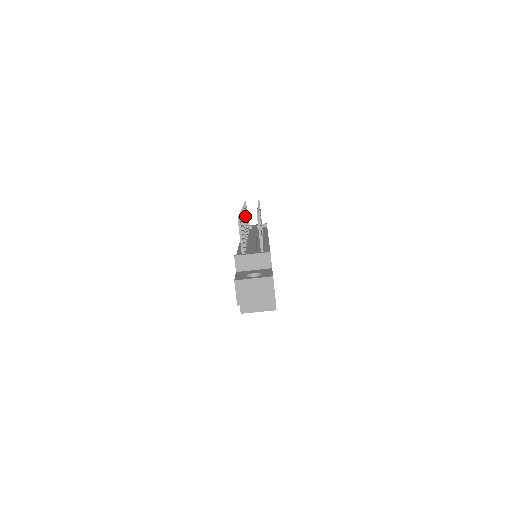
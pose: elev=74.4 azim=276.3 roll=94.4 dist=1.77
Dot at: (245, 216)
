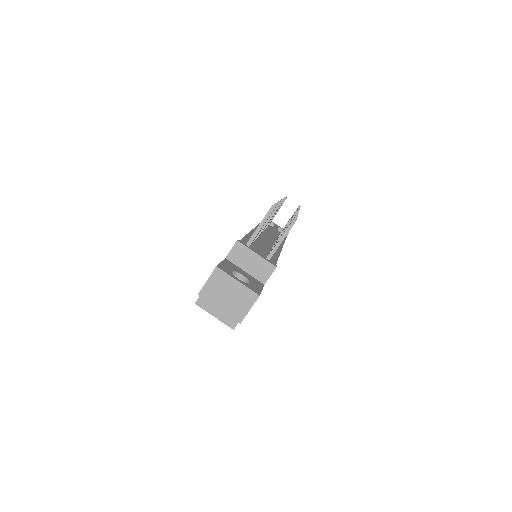
Dot at: occluded
